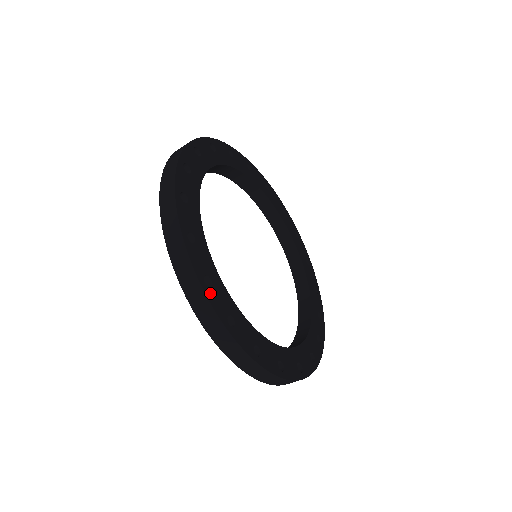
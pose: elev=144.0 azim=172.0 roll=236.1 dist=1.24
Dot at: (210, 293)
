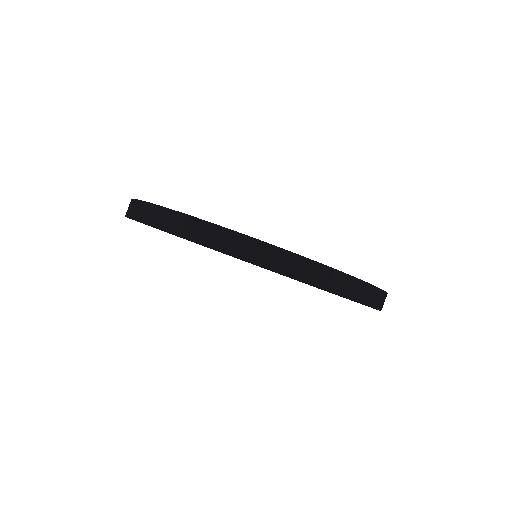
Dot at: occluded
